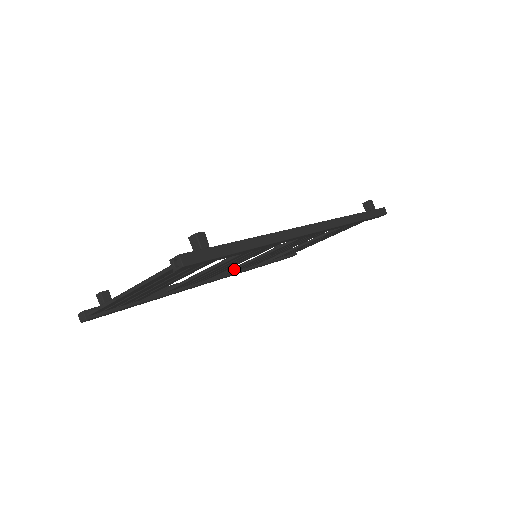
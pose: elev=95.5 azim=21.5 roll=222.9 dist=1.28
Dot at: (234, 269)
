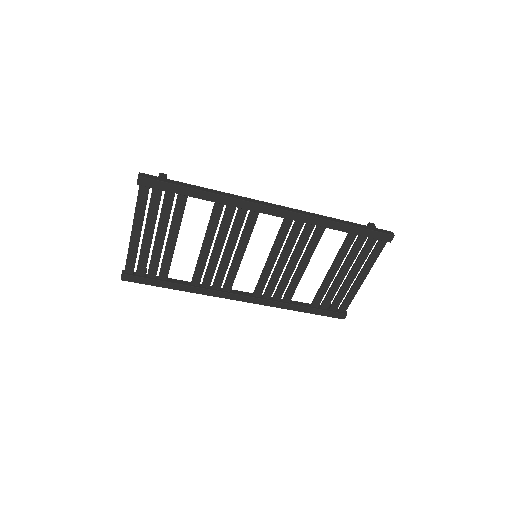
Dot at: (256, 287)
